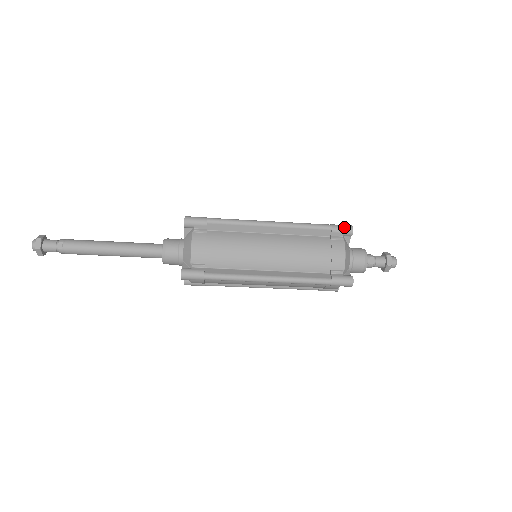
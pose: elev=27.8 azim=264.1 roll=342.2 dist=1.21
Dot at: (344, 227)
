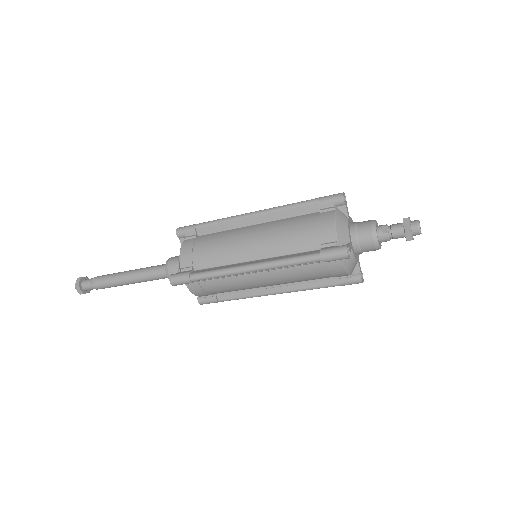
Dot at: (332, 195)
